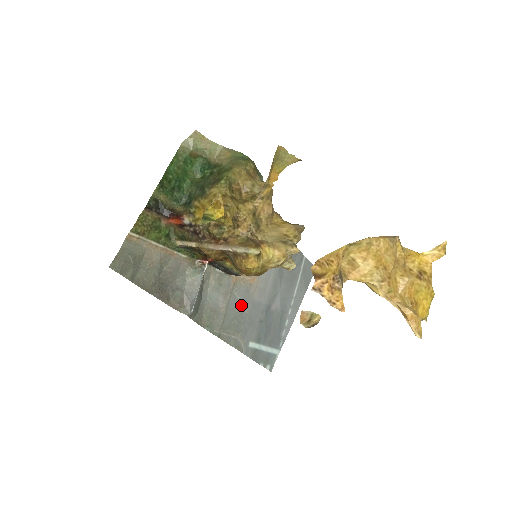
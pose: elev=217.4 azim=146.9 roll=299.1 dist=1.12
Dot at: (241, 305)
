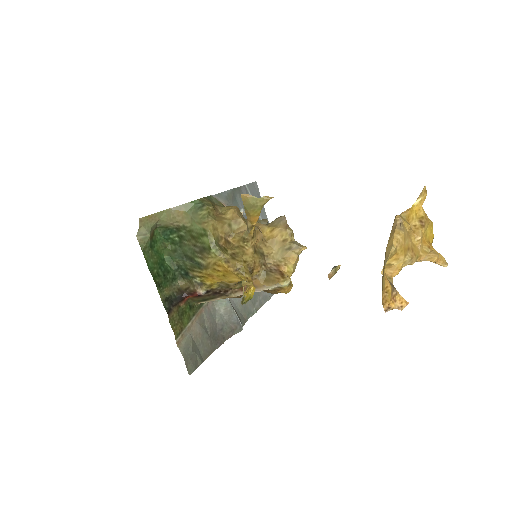
Dot at: occluded
